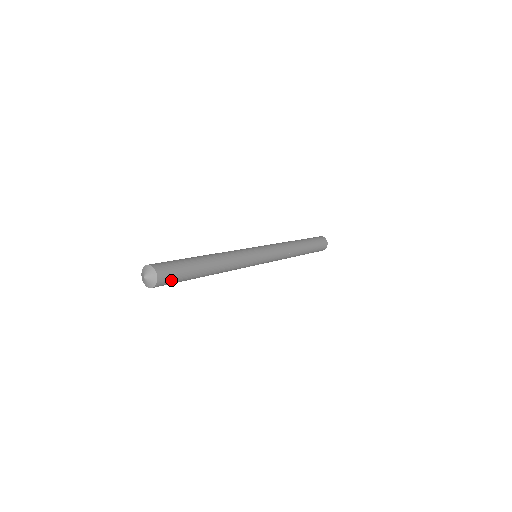
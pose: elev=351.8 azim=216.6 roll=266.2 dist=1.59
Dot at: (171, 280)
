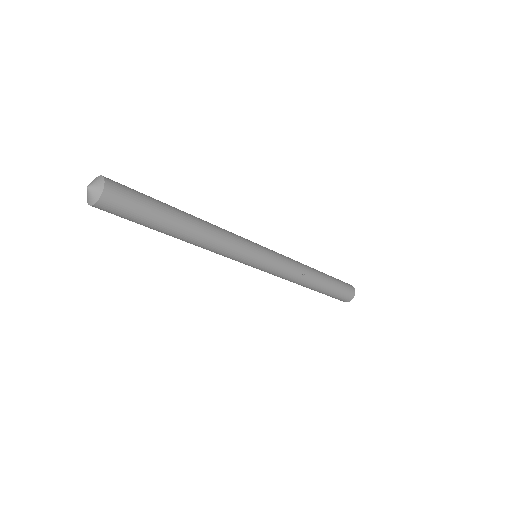
Dot at: (121, 210)
